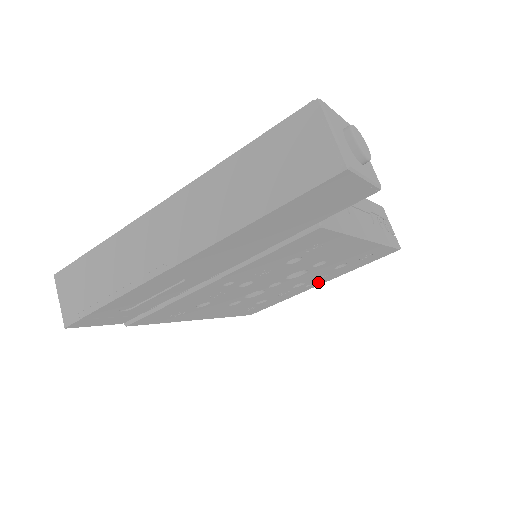
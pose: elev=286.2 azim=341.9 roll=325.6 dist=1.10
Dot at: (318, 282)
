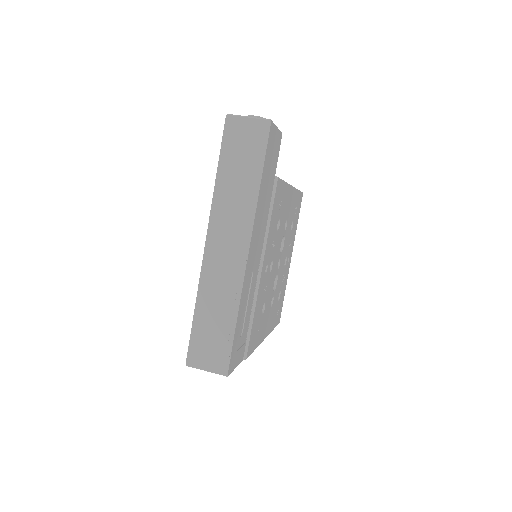
Dot at: (290, 254)
